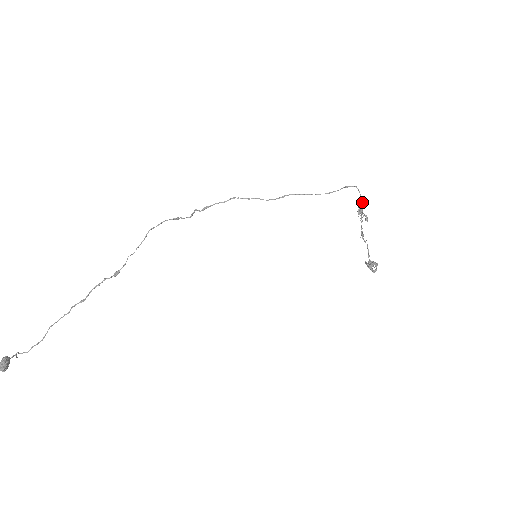
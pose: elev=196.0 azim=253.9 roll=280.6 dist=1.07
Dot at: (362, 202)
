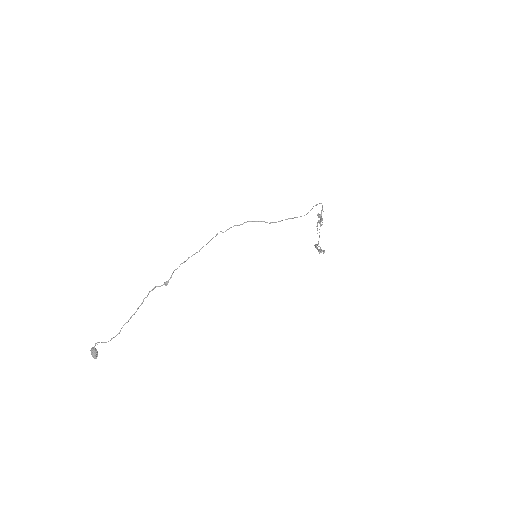
Dot at: occluded
